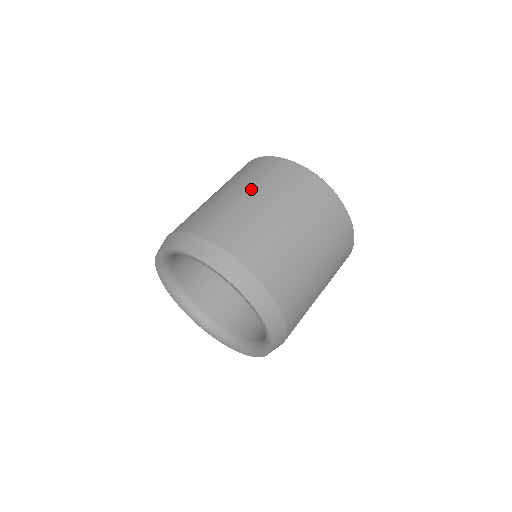
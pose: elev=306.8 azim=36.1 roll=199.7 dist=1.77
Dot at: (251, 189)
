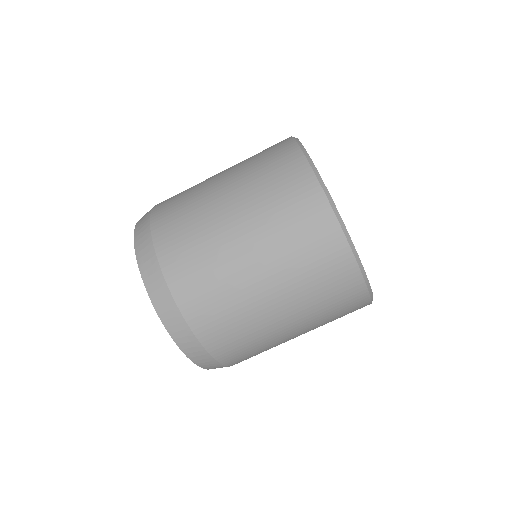
Dot at: (297, 314)
